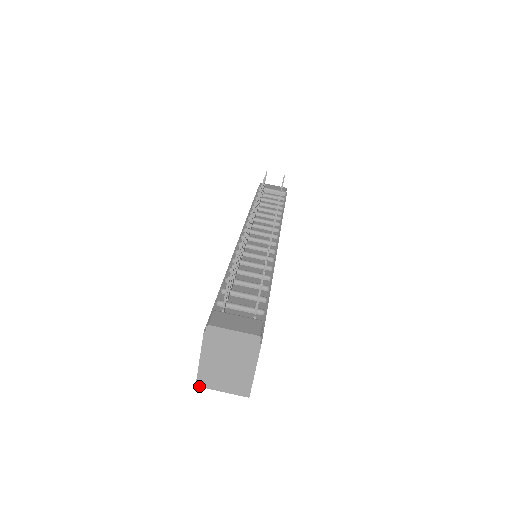
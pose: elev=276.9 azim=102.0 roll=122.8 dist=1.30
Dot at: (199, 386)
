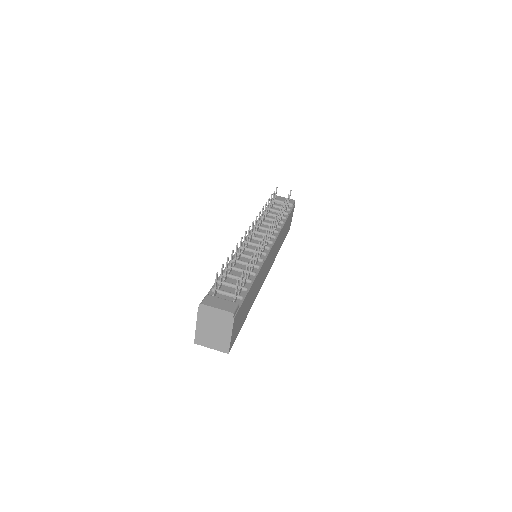
Dot at: occluded
